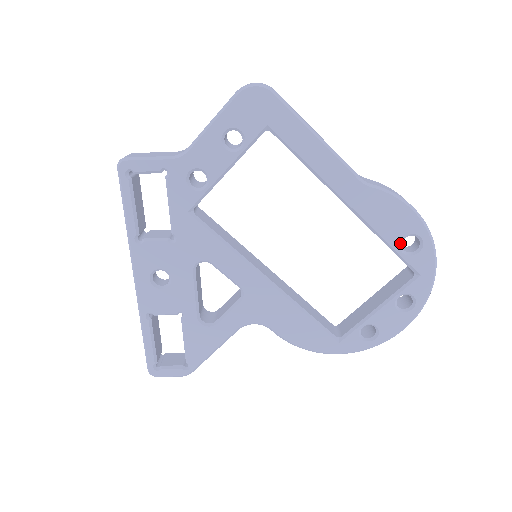
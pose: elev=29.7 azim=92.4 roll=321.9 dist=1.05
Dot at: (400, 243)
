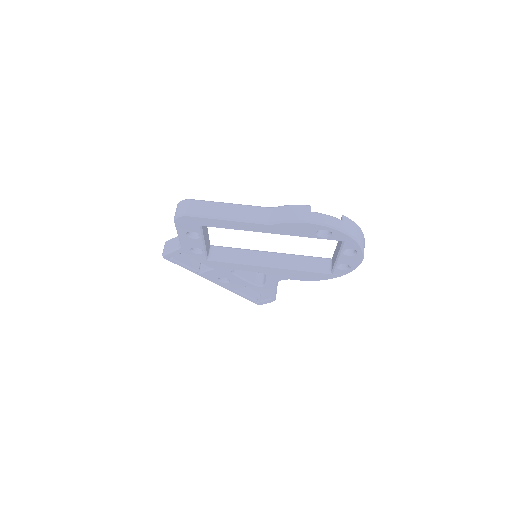
Dot at: (317, 235)
